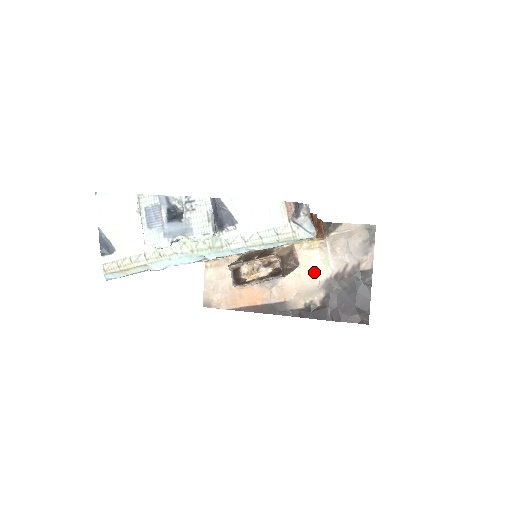
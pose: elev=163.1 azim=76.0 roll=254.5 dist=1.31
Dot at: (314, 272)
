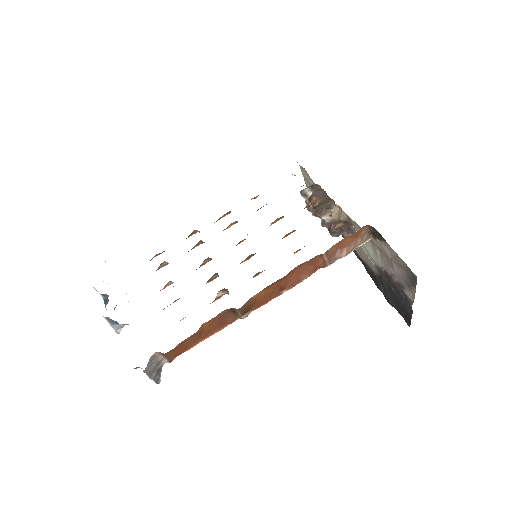
Dot at: (368, 251)
